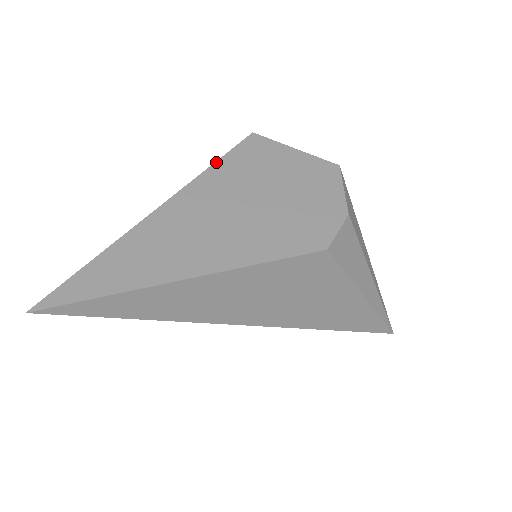
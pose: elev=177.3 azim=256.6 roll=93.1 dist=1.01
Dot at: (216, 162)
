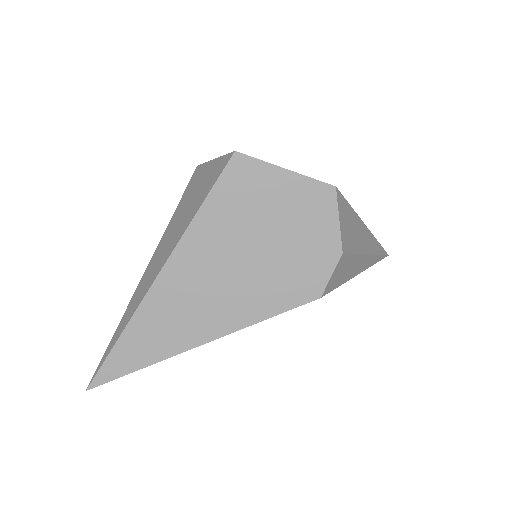
Dot at: (201, 206)
